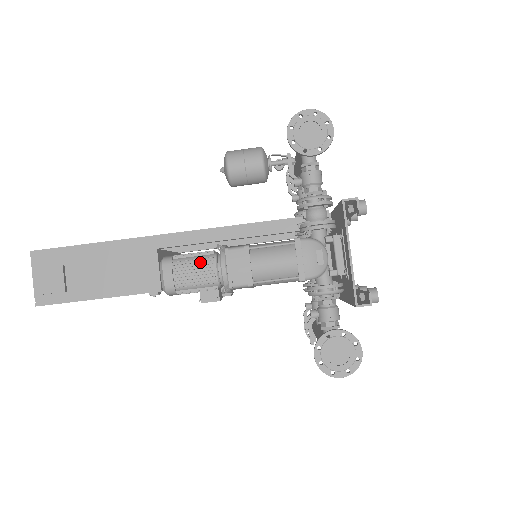
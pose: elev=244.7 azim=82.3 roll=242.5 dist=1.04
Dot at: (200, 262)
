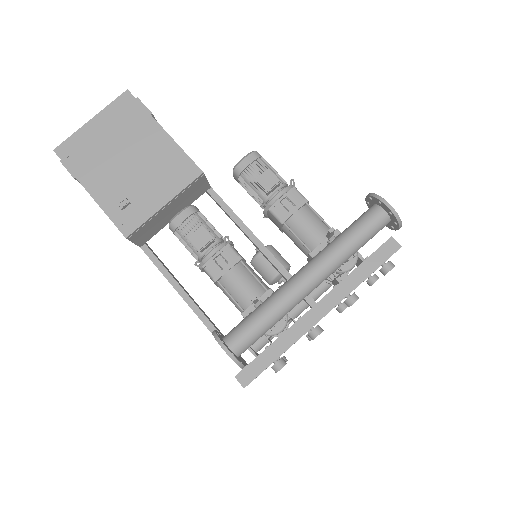
Dot at: occluded
